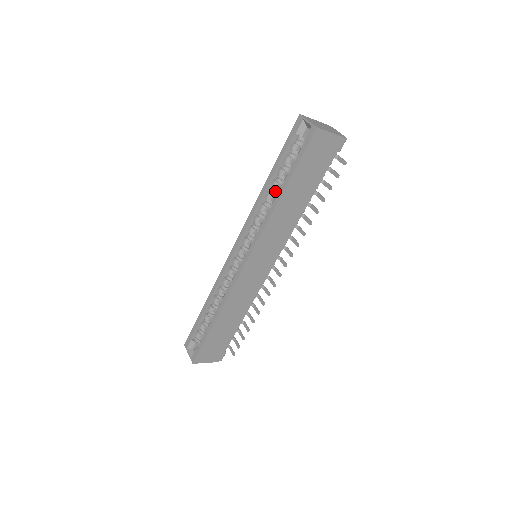
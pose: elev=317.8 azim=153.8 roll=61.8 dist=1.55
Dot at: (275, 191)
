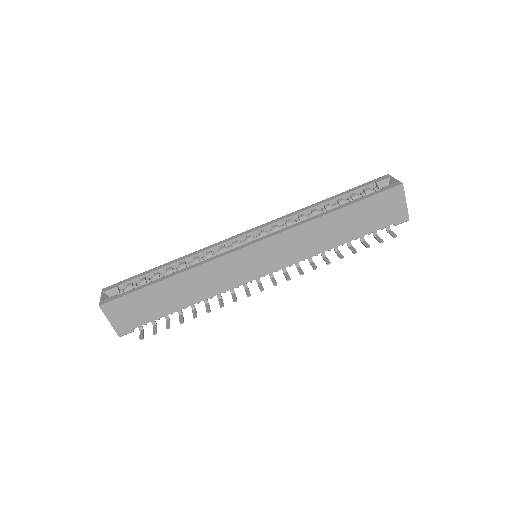
Dot at: occluded
